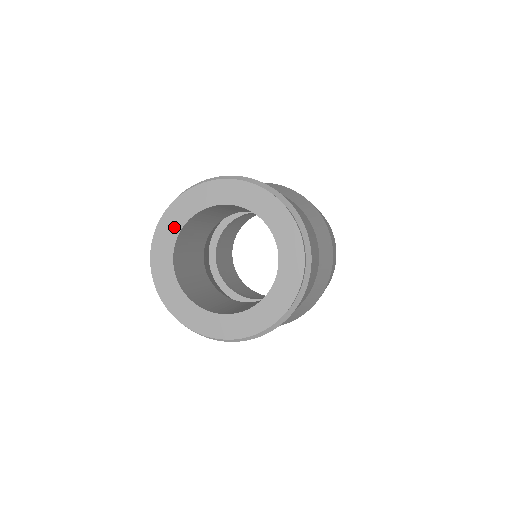
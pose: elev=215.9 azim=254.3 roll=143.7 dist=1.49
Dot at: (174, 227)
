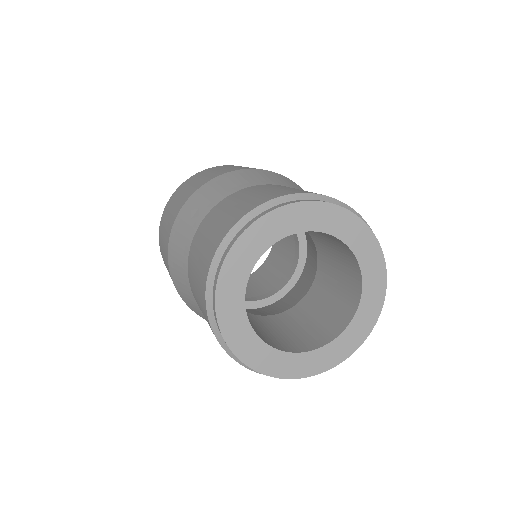
Dot at: (289, 226)
